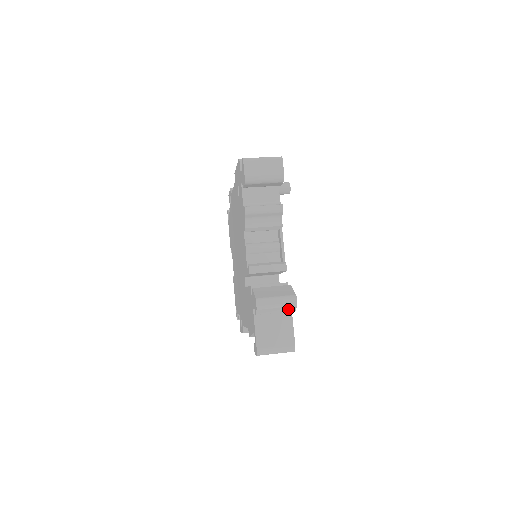
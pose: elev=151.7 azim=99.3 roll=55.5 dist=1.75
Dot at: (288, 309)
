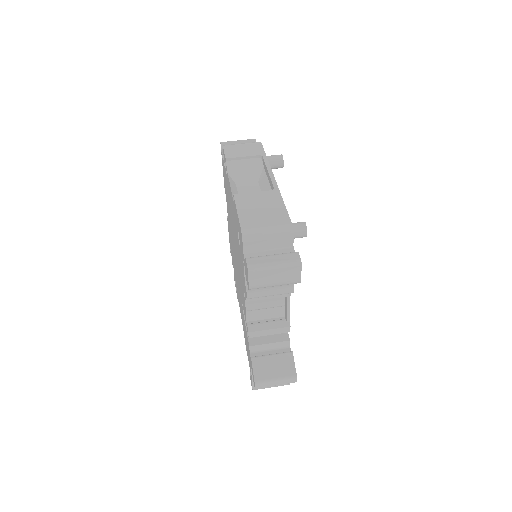
Dot at: occluded
